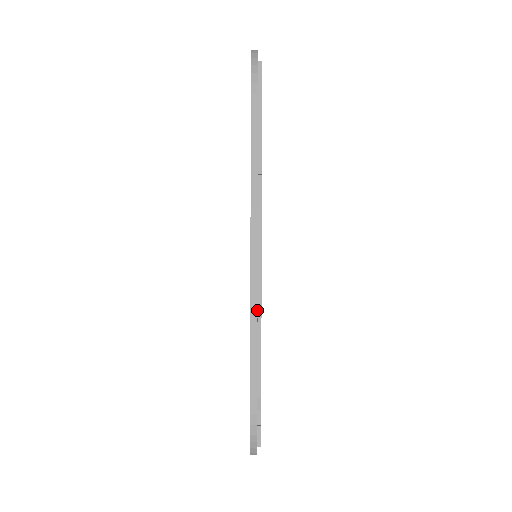
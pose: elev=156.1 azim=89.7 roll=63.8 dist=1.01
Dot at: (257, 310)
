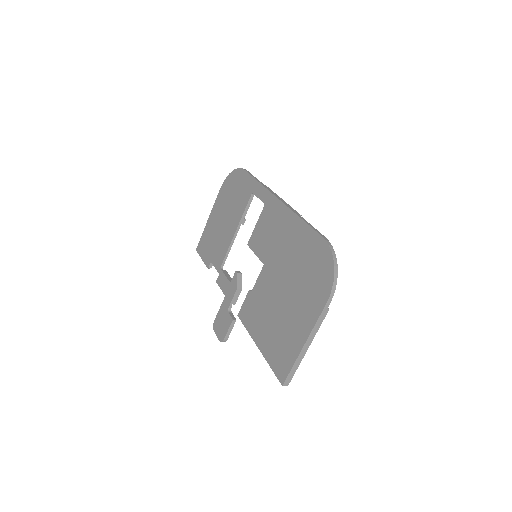
Dot at: (297, 213)
